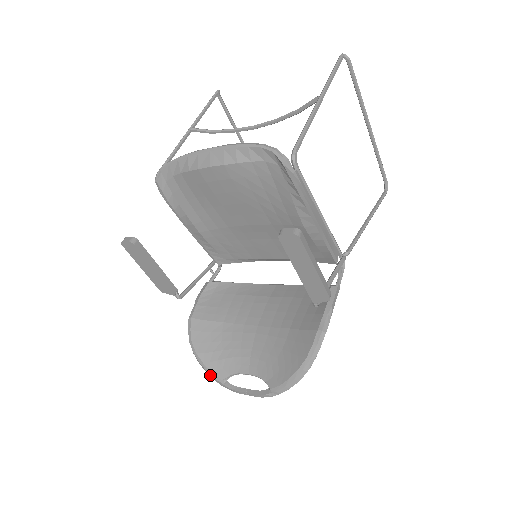
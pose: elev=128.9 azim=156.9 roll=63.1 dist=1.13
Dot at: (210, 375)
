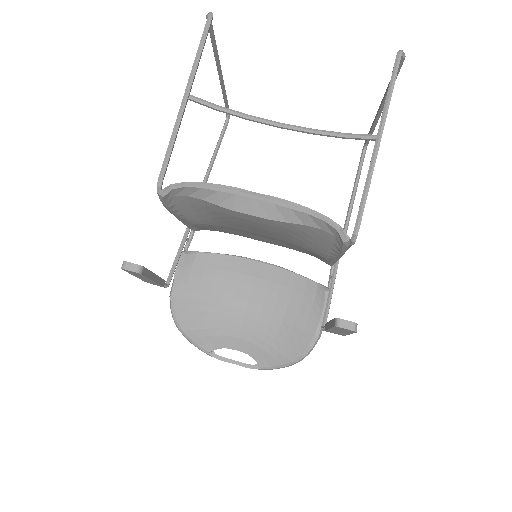
Dot at: occluded
